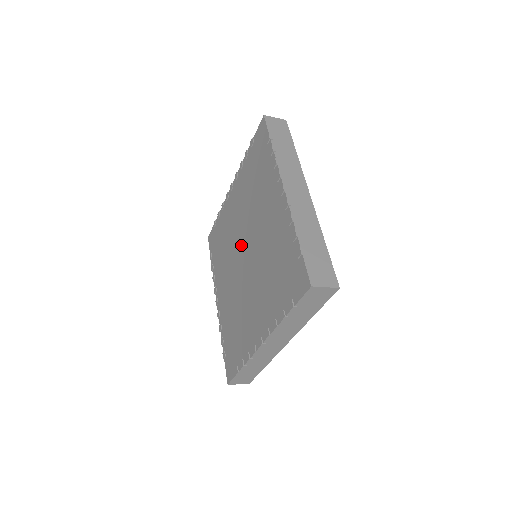
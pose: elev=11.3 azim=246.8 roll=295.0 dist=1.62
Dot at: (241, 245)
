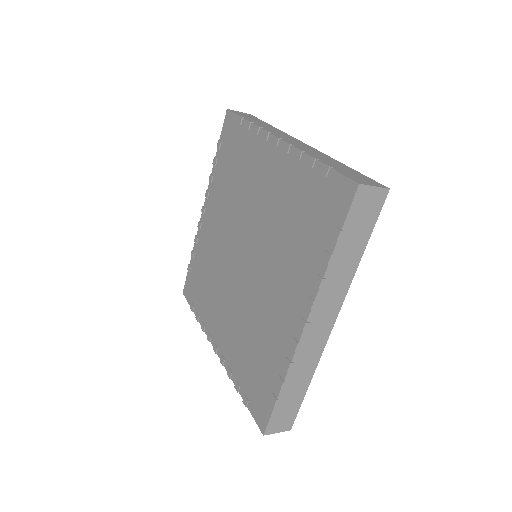
Dot at: (234, 251)
